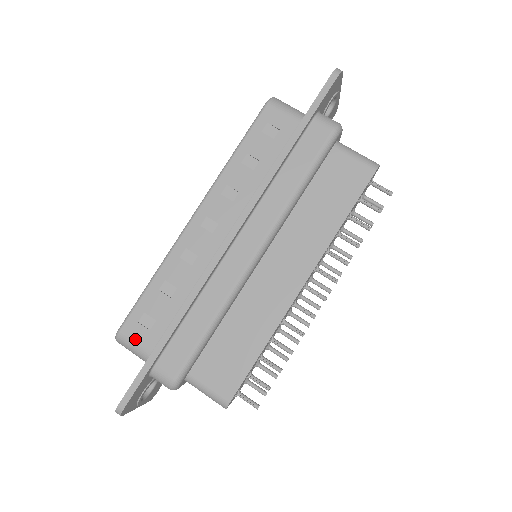
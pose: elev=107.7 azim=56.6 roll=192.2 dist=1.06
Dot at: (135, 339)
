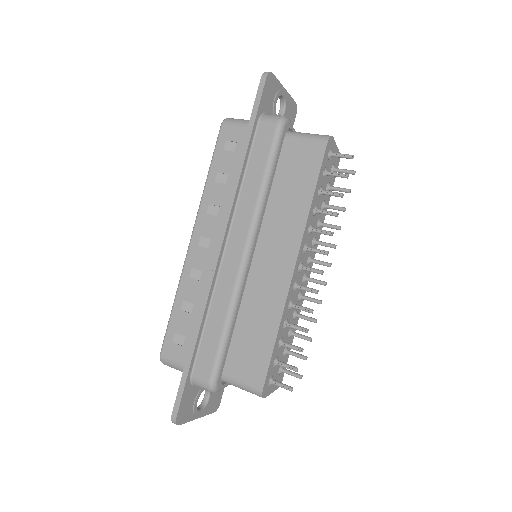
Dot at: (173, 357)
